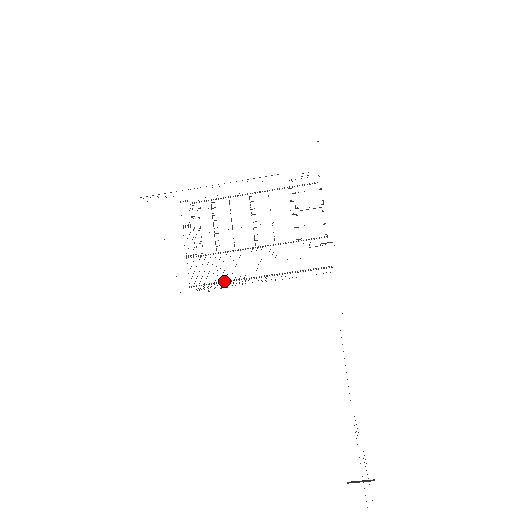
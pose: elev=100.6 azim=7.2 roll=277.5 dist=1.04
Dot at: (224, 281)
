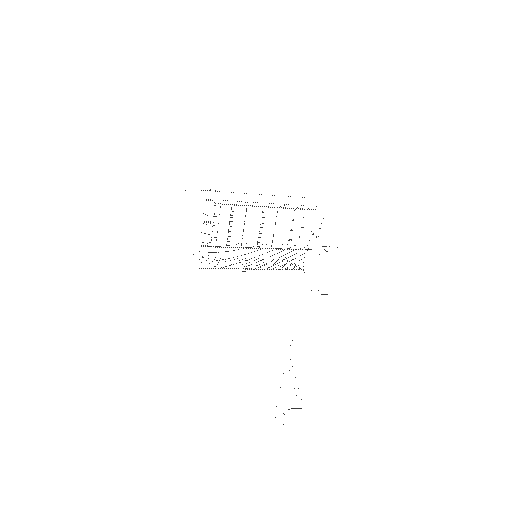
Dot at: occluded
